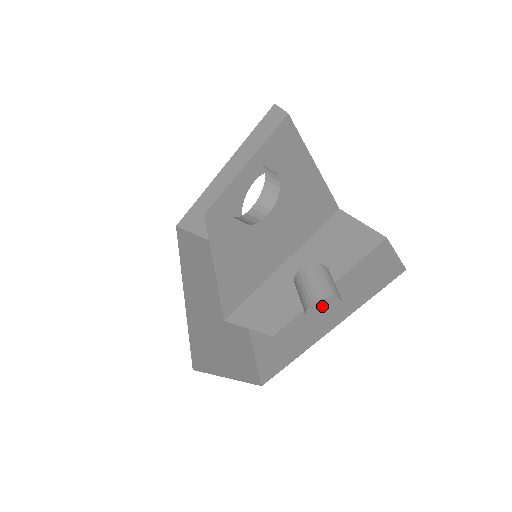
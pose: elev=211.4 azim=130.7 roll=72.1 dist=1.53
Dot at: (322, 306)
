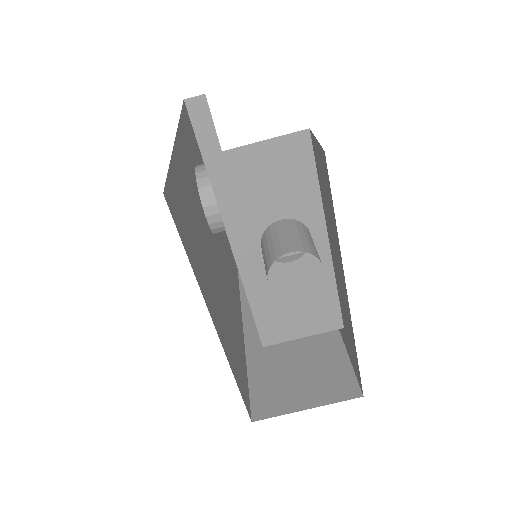
Dot at: (335, 263)
